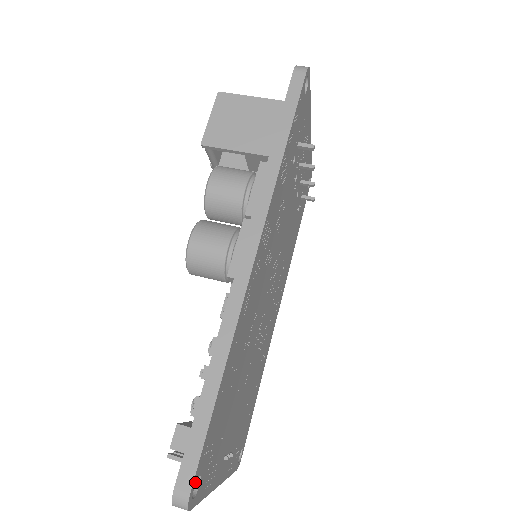
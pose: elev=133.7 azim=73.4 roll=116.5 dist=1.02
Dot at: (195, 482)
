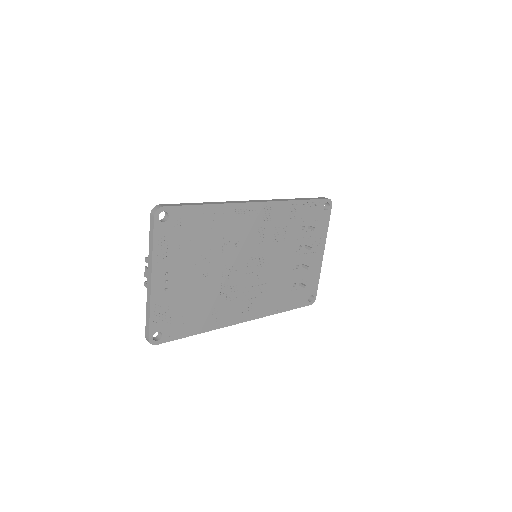
Dot at: (167, 211)
